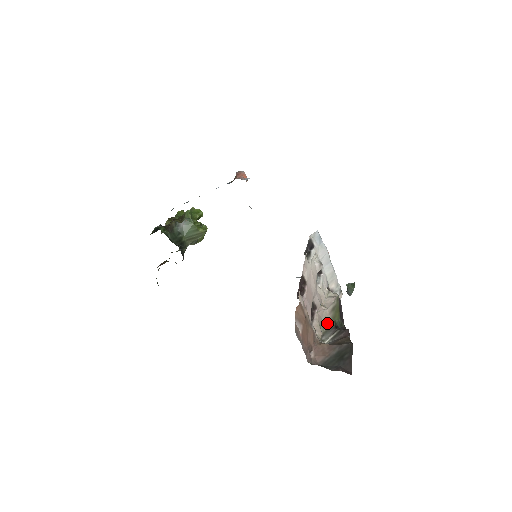
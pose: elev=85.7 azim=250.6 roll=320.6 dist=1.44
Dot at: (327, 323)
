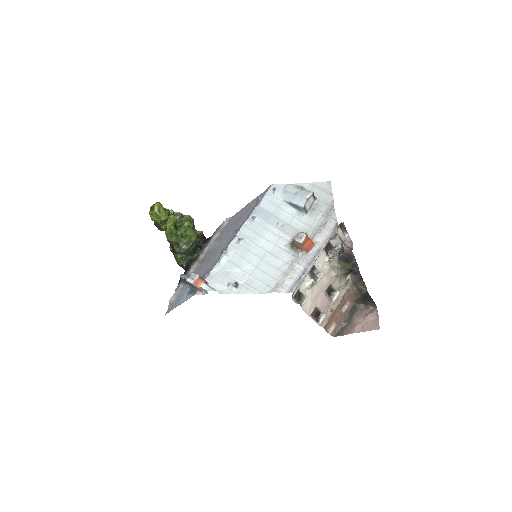
Dot at: (343, 274)
